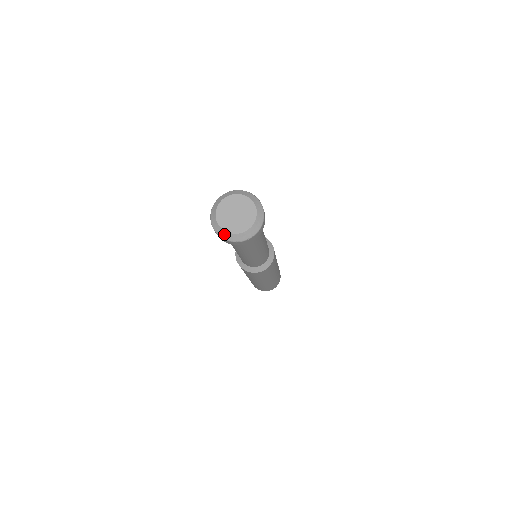
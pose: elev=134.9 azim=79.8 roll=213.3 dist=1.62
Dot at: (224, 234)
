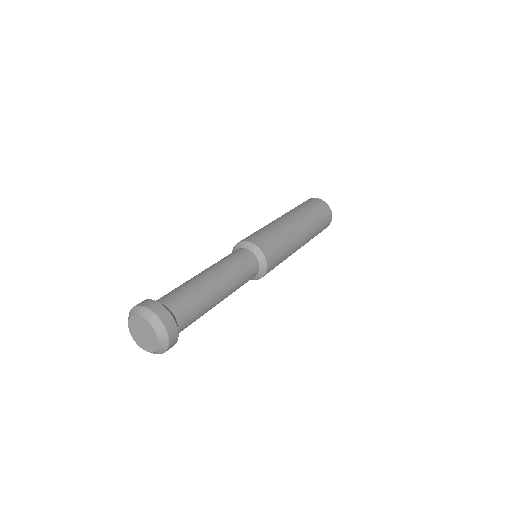
Dot at: (140, 346)
